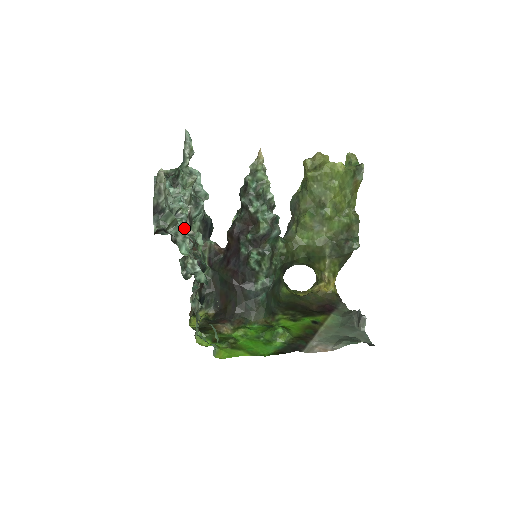
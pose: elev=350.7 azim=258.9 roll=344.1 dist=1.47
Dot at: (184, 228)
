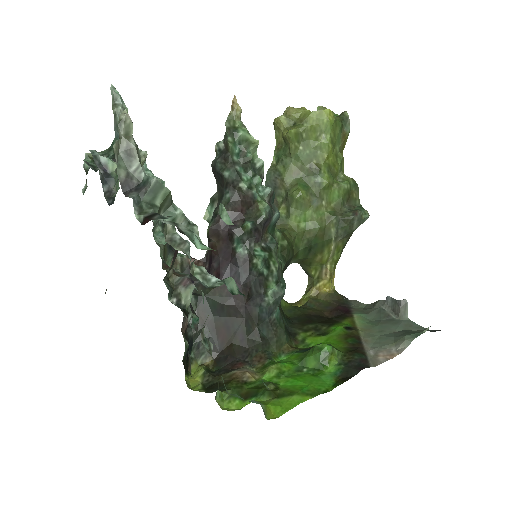
Dot at: (157, 228)
